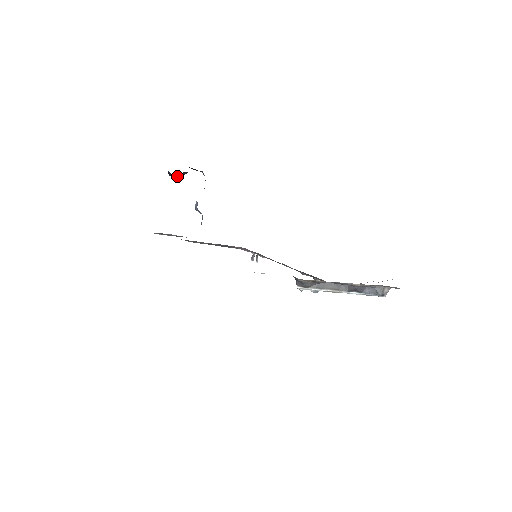
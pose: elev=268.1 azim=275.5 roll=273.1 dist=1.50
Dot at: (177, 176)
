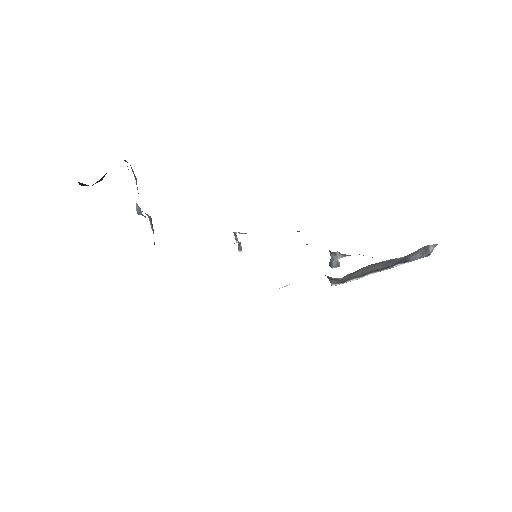
Dot at: (95, 183)
